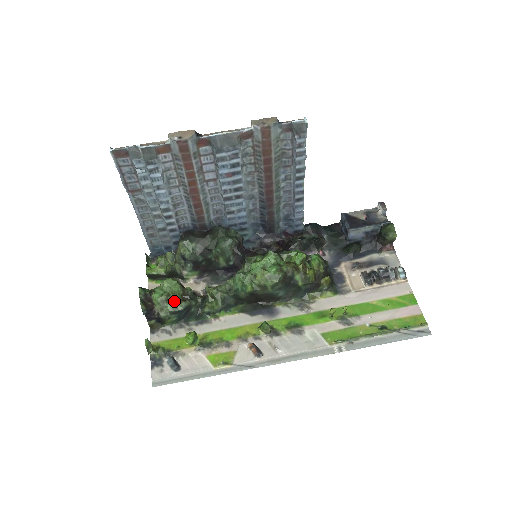
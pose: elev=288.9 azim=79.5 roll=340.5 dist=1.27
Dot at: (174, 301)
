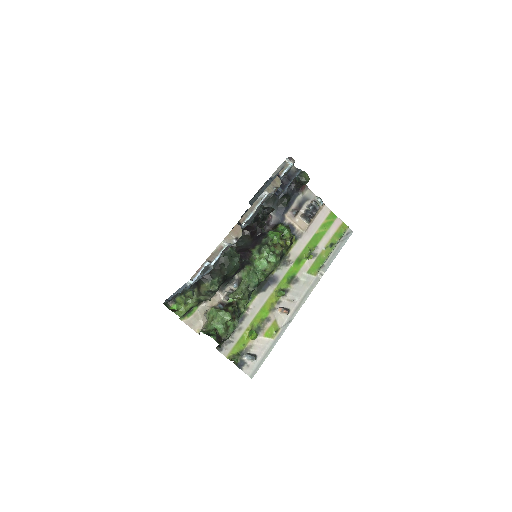
Dot at: (231, 324)
